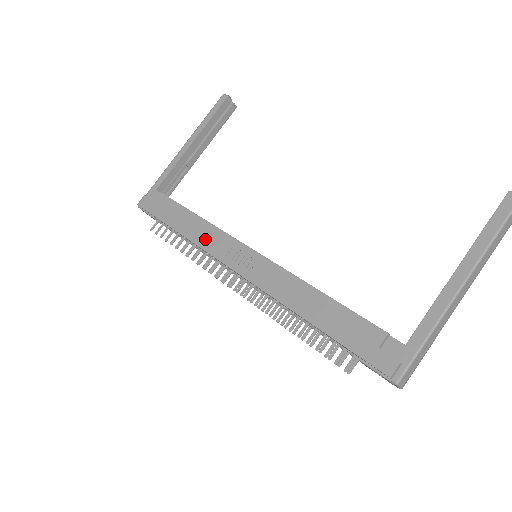
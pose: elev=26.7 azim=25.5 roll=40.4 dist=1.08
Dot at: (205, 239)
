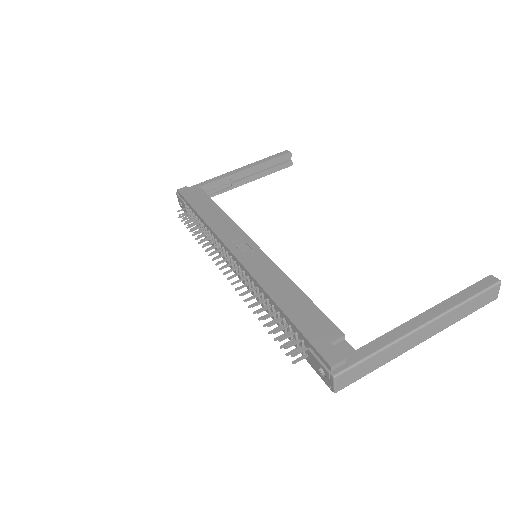
Dot at: (220, 227)
